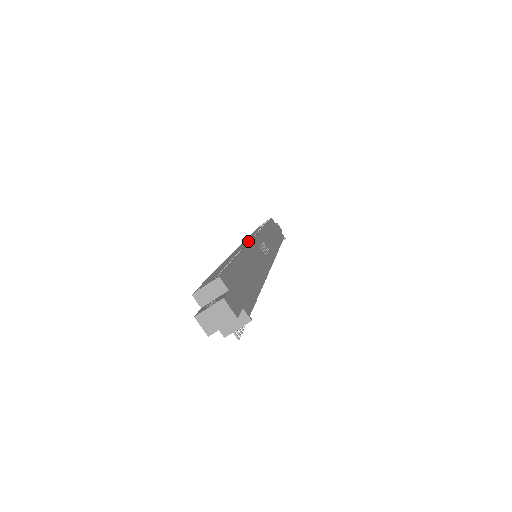
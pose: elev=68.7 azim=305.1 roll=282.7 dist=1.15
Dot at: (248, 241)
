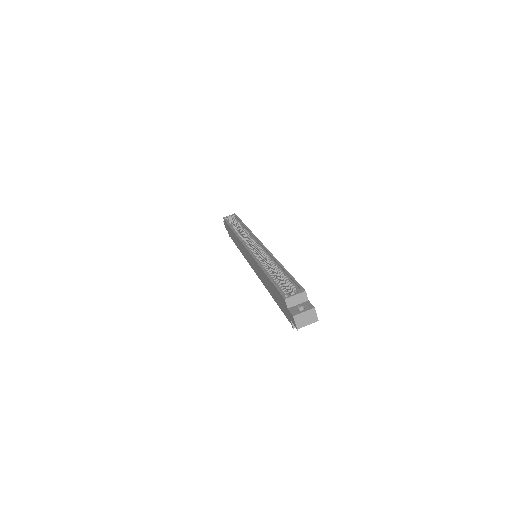
Dot at: (244, 240)
